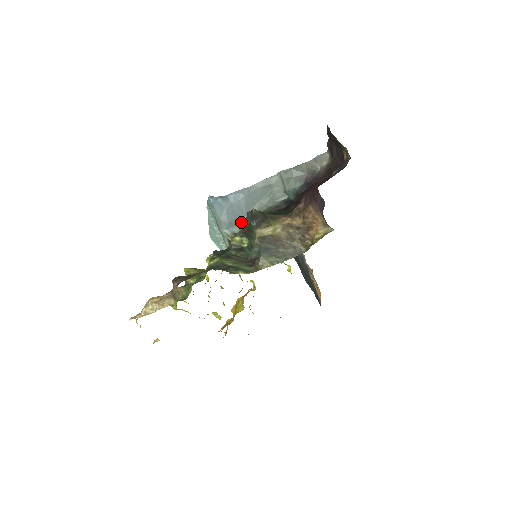
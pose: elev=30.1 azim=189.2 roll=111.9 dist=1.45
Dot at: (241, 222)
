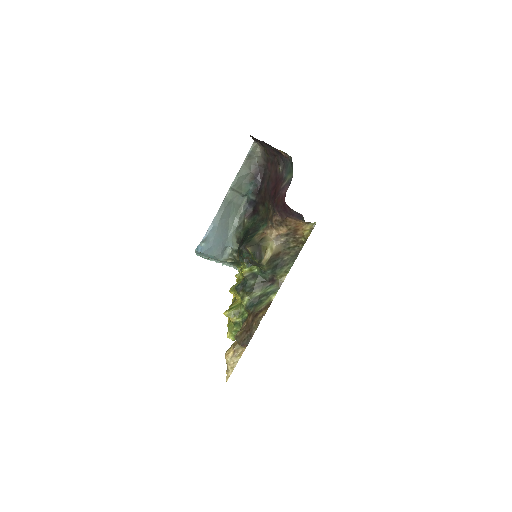
Dot at: (228, 243)
